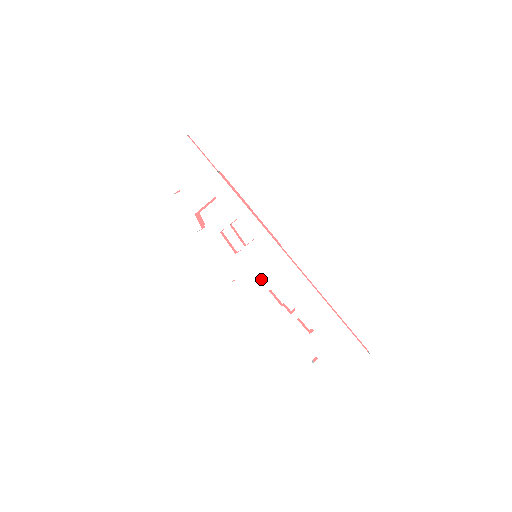
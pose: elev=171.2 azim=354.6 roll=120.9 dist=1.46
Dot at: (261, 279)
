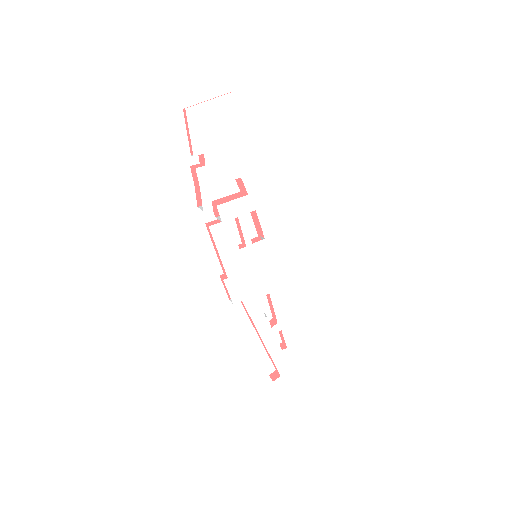
Dot at: (256, 283)
